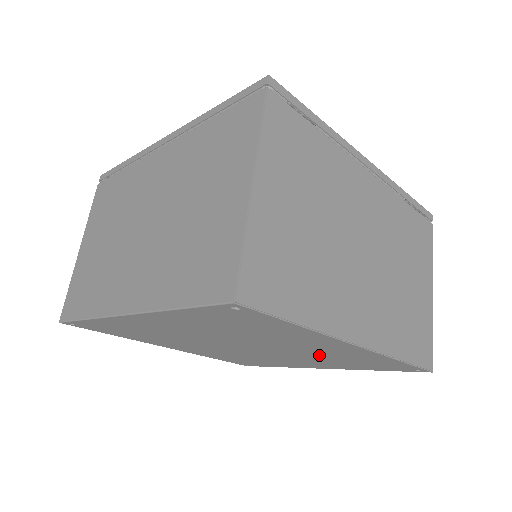
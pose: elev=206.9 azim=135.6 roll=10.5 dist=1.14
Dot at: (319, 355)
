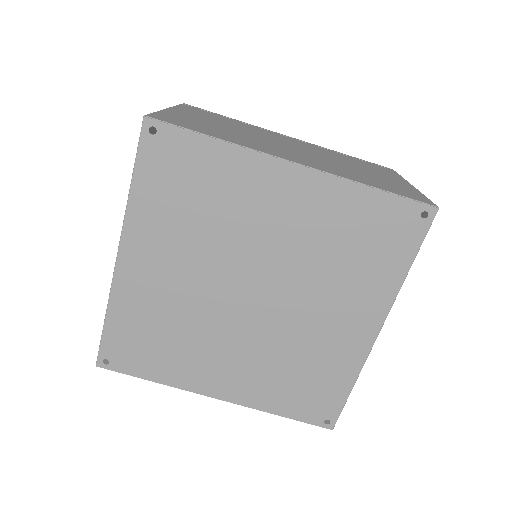
Dot at: (314, 250)
